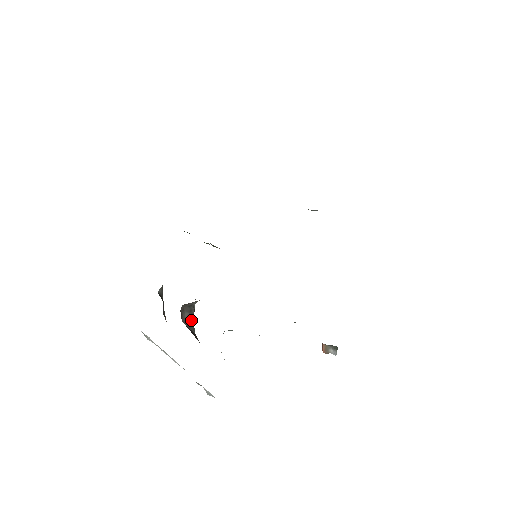
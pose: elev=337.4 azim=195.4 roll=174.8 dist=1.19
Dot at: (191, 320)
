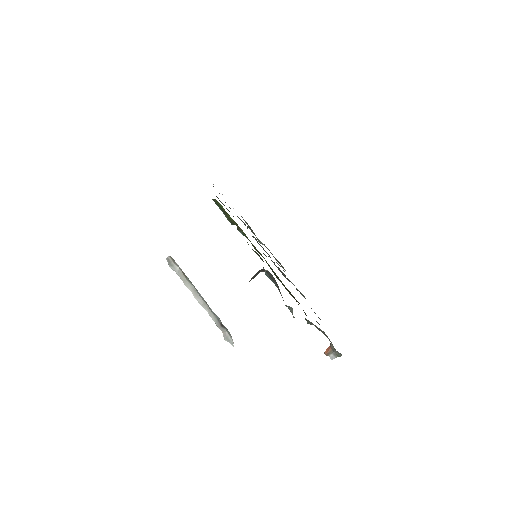
Dot at: occluded
